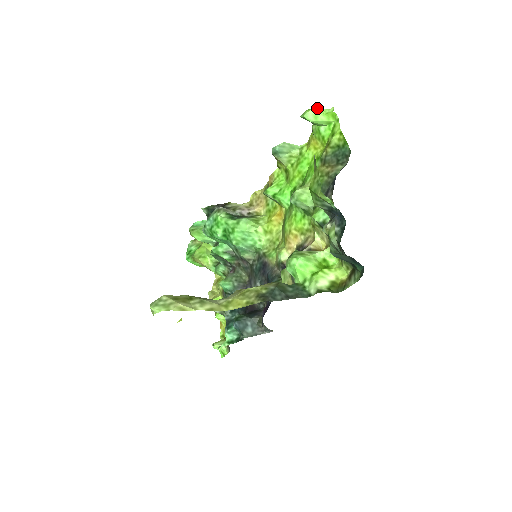
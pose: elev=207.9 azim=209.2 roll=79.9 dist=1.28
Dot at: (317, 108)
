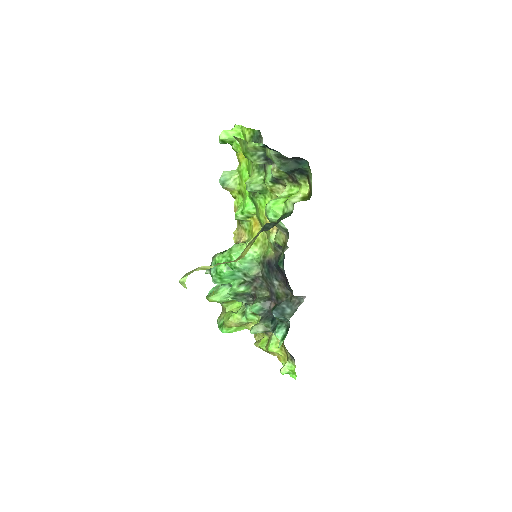
Dot at: (225, 130)
